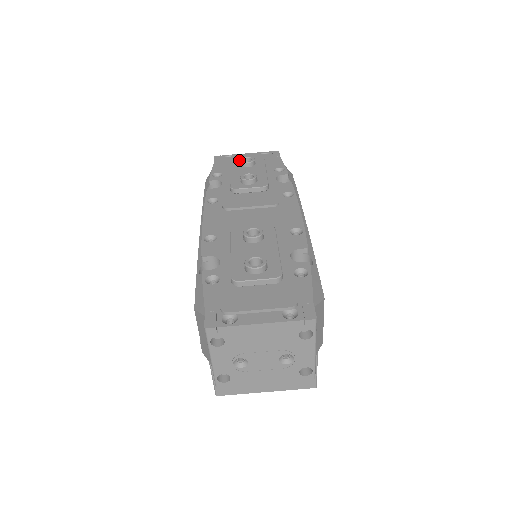
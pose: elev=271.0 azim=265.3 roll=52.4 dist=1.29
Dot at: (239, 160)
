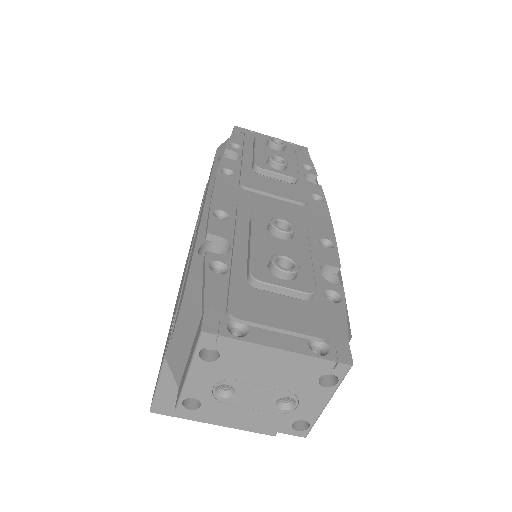
Dot at: (266, 139)
